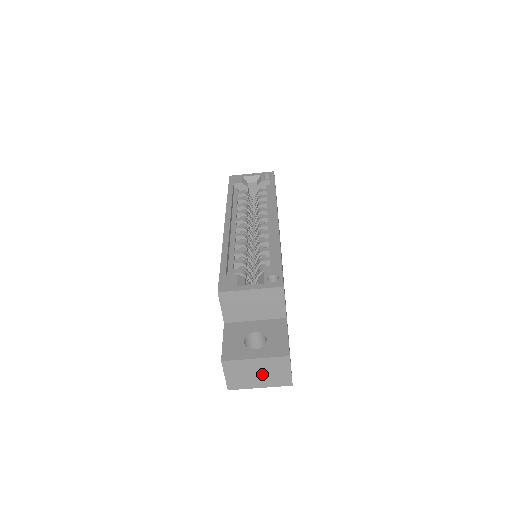
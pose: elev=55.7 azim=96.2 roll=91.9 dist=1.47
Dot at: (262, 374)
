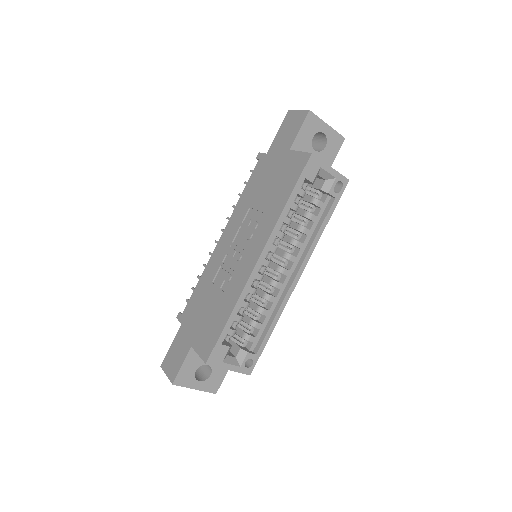
Dot at: occluded
